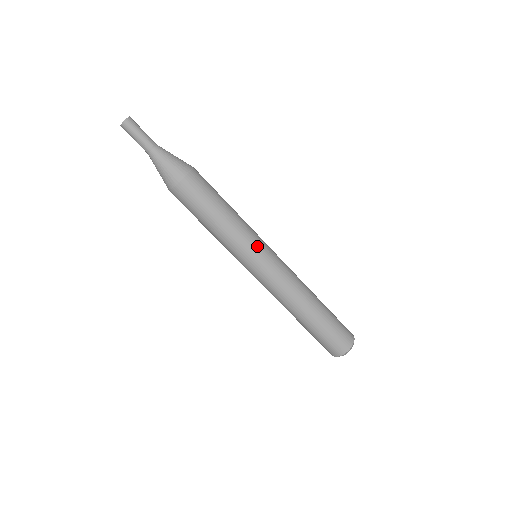
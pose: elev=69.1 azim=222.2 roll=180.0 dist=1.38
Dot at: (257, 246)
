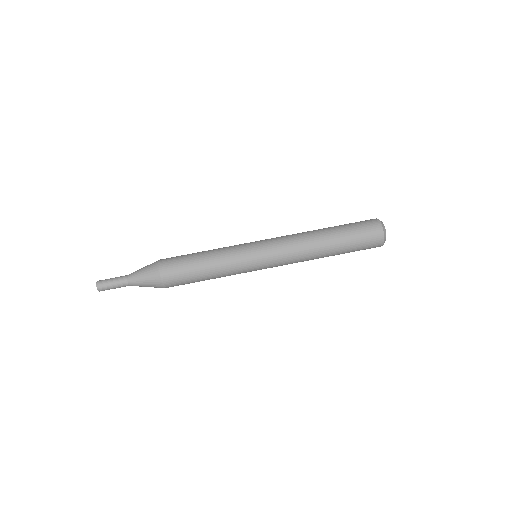
Dot at: (245, 249)
